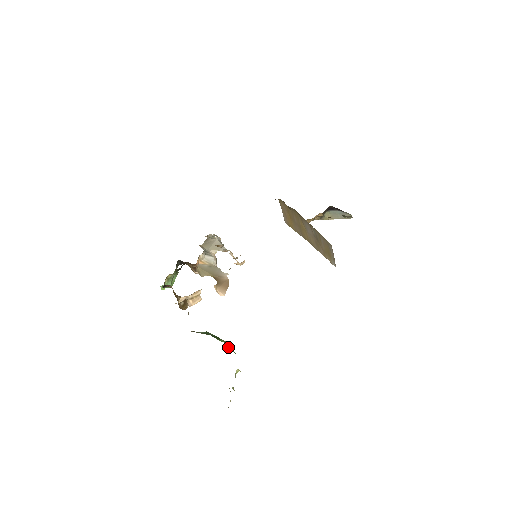
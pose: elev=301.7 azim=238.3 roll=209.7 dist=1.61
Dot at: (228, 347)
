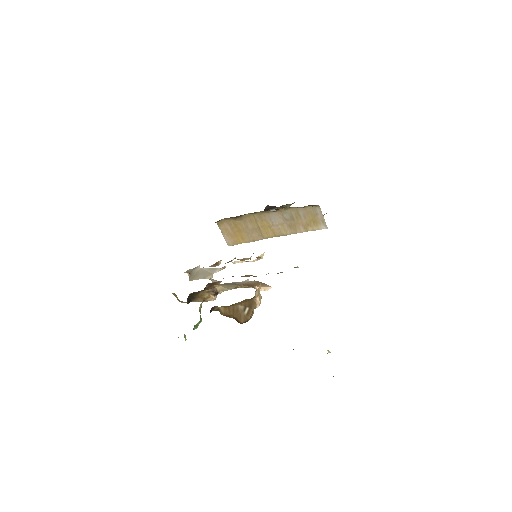
Dot at: occluded
